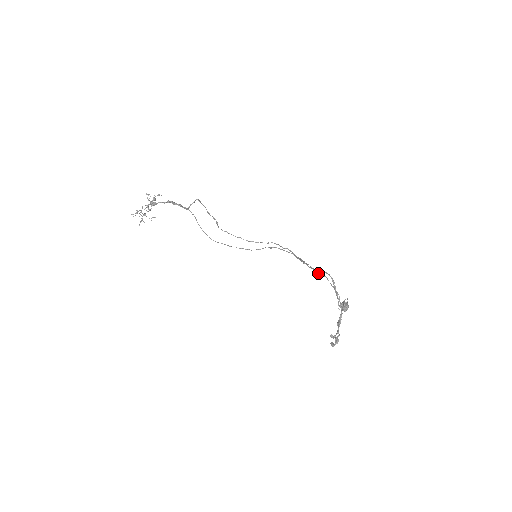
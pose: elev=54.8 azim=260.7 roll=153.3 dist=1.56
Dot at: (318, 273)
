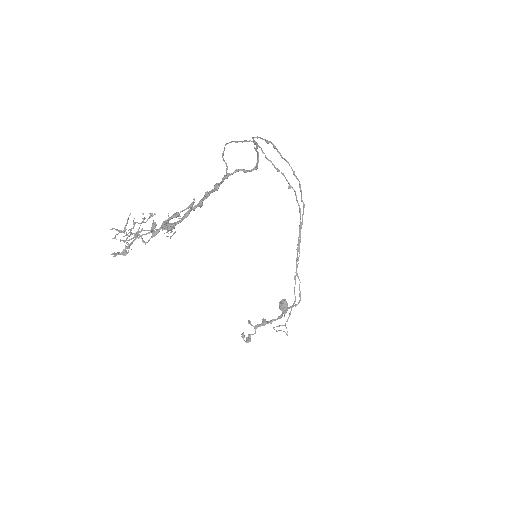
Dot at: (294, 288)
